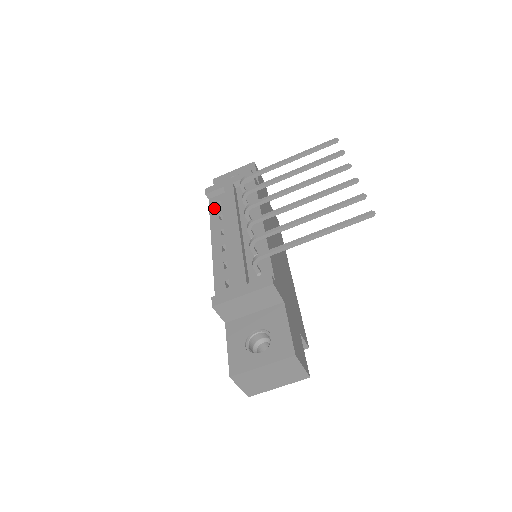
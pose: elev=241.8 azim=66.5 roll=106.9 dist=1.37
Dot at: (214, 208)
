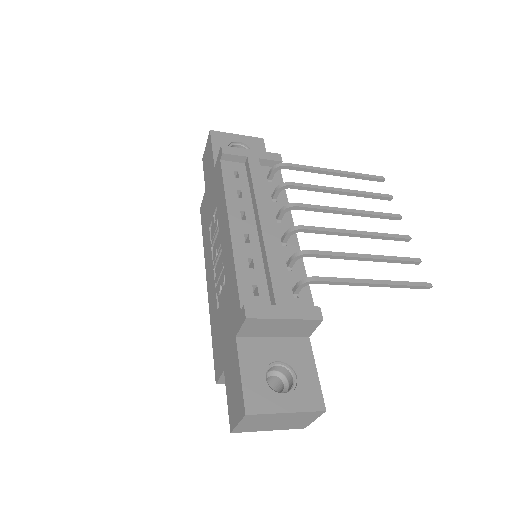
Dot at: (229, 176)
